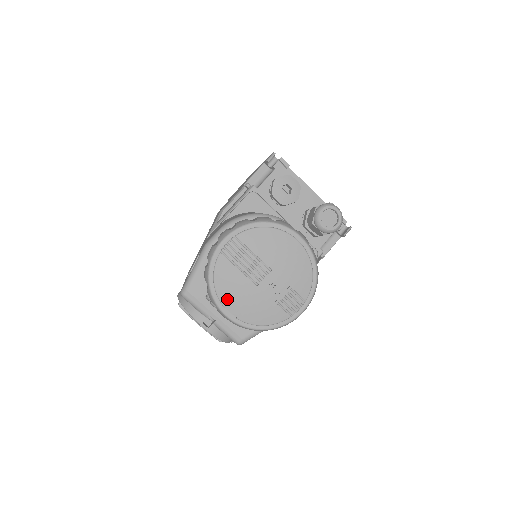
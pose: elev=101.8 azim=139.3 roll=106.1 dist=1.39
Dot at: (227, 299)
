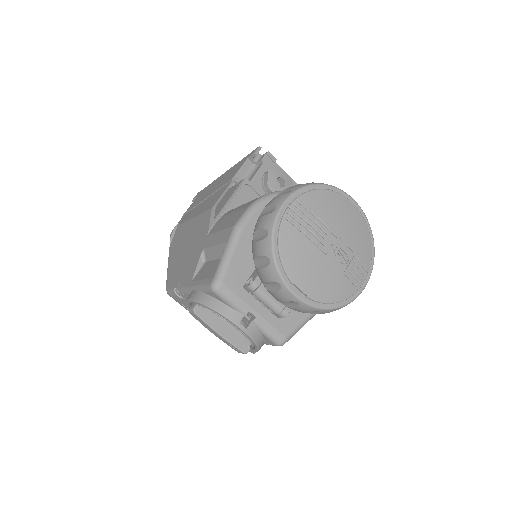
Dot at: (296, 273)
